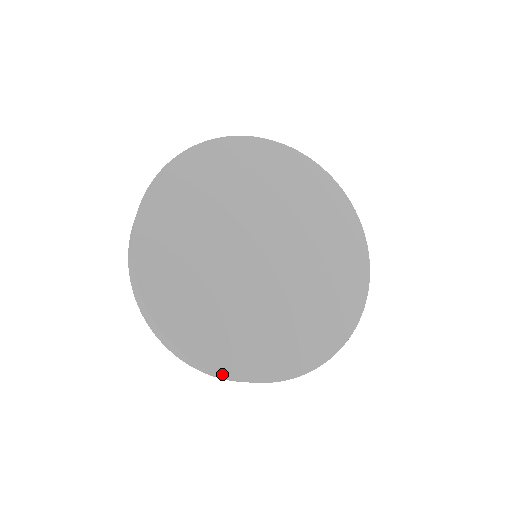
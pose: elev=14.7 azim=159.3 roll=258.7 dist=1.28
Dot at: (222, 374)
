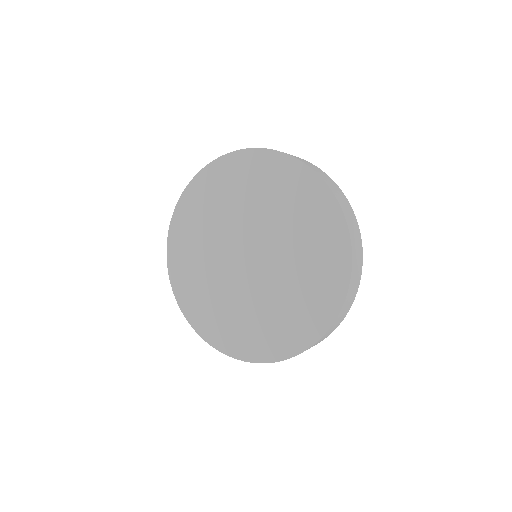
Dot at: (179, 304)
